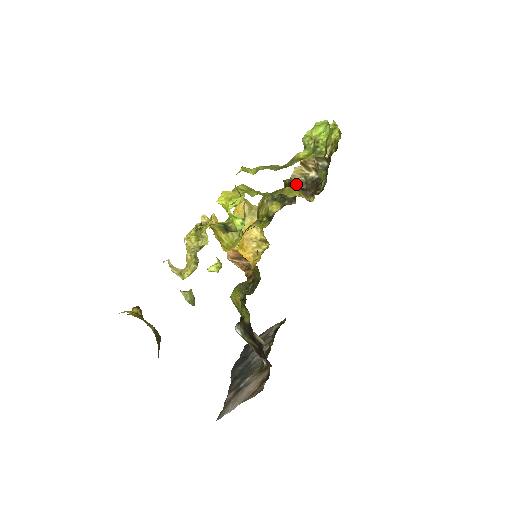
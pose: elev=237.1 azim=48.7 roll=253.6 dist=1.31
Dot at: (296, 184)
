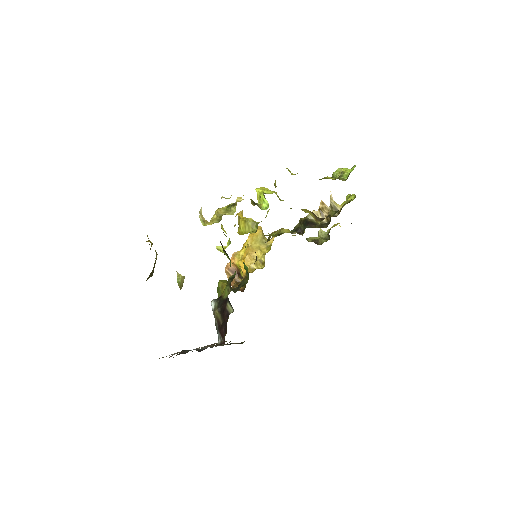
Dot at: (309, 221)
